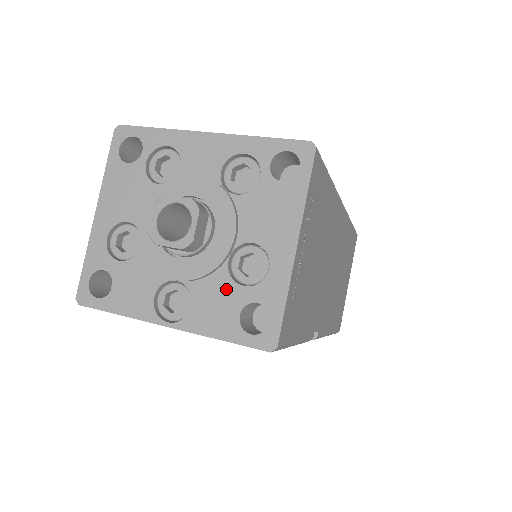
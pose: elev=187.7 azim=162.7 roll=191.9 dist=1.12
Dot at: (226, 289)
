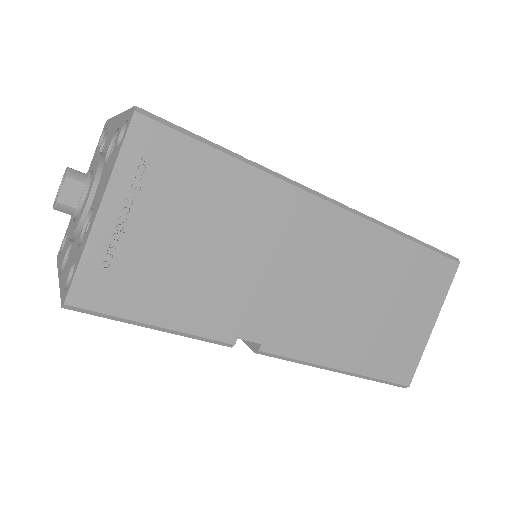
Dot at: (75, 249)
